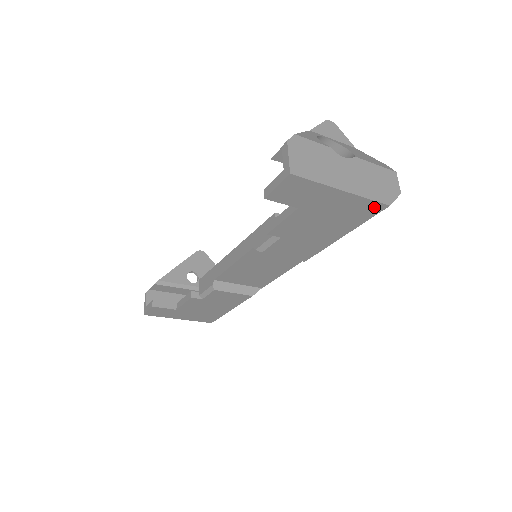
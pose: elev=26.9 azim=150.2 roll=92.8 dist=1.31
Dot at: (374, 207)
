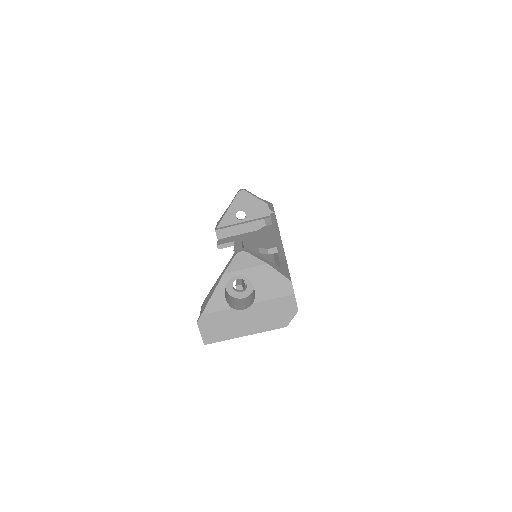
Dot at: occluded
